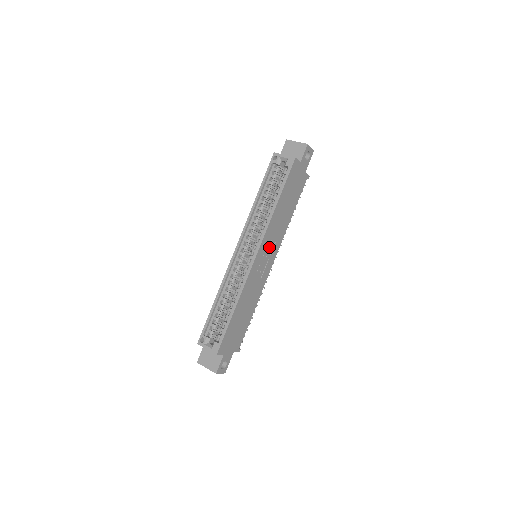
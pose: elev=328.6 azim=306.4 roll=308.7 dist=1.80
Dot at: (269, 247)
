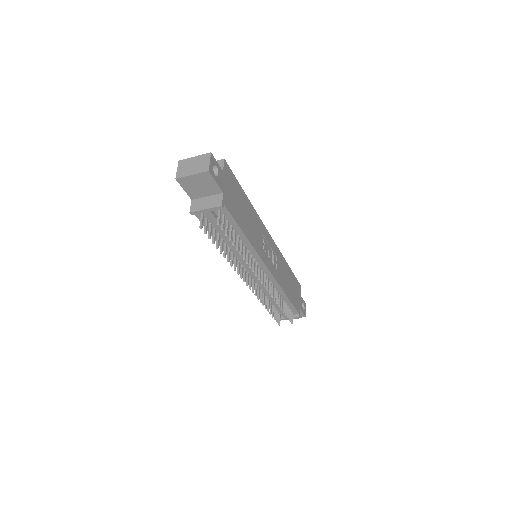
Dot at: (274, 258)
